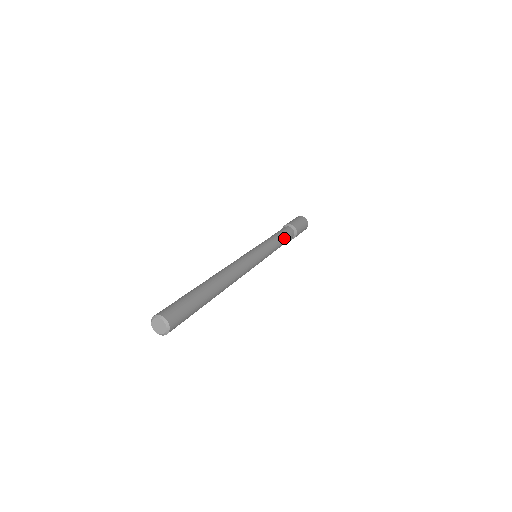
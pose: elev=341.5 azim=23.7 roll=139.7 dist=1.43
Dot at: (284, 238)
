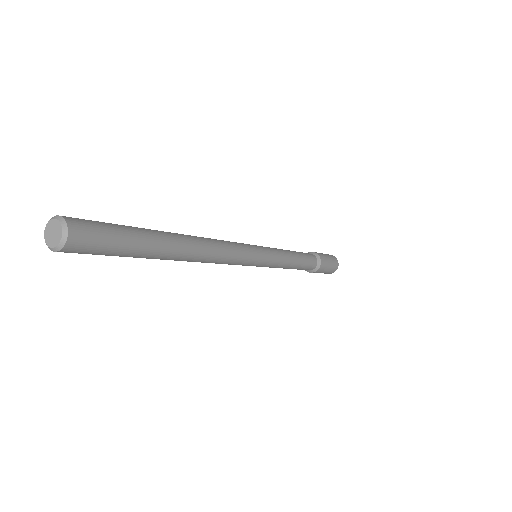
Dot at: (301, 263)
